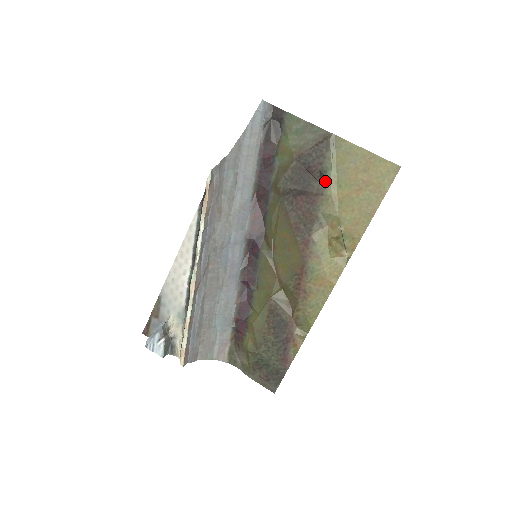
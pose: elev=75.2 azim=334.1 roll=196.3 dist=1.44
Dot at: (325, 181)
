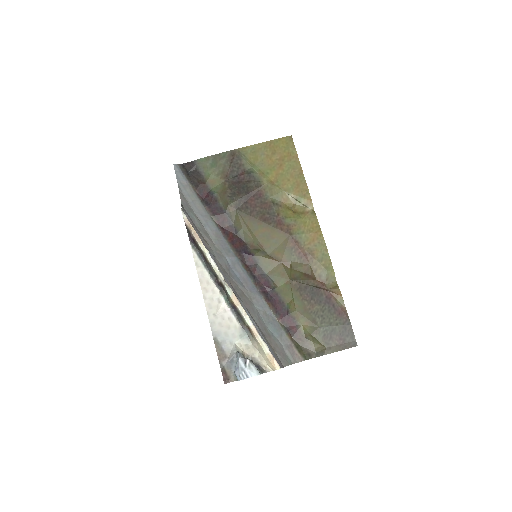
Dot at: (256, 177)
